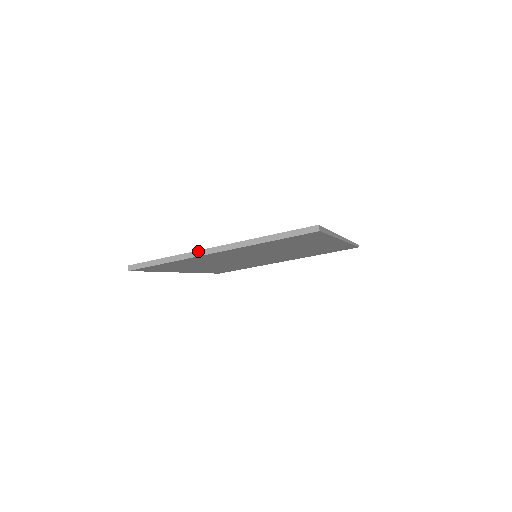
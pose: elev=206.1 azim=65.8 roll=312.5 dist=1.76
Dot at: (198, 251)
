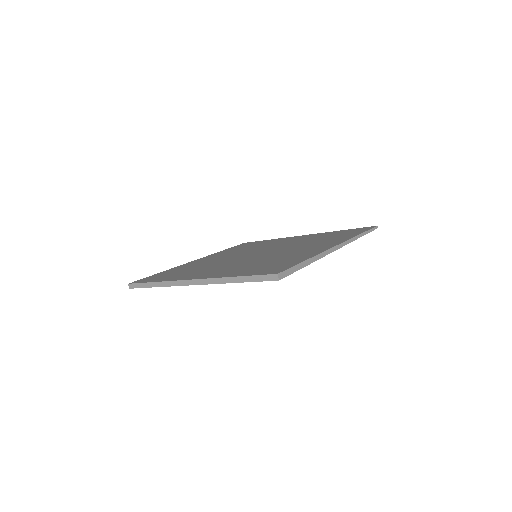
Dot at: (179, 281)
